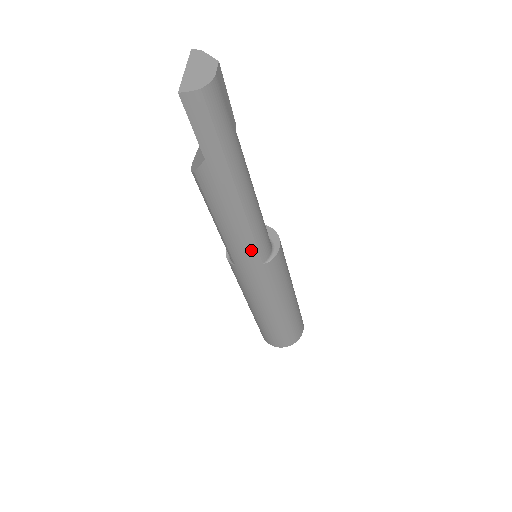
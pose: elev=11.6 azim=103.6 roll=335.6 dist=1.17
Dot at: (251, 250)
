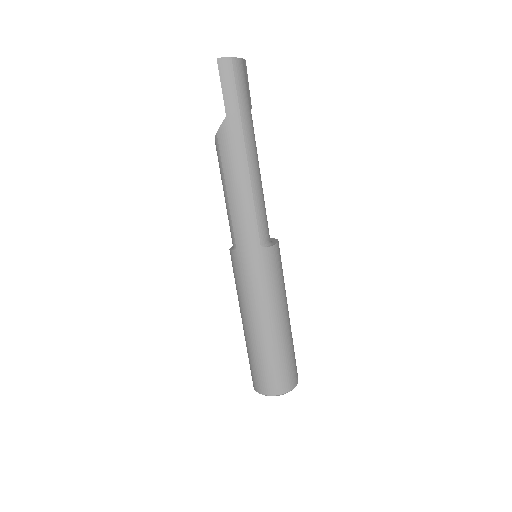
Dot at: (252, 224)
